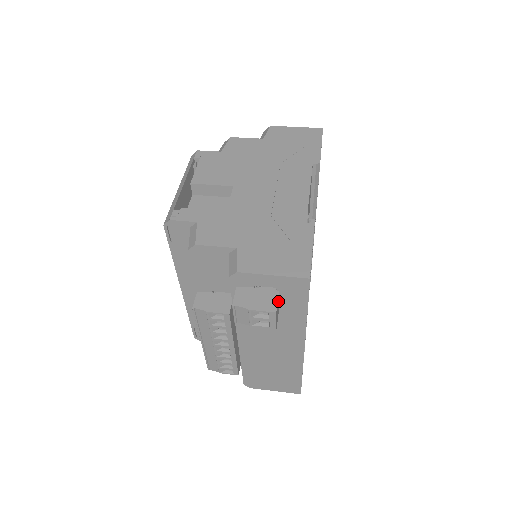
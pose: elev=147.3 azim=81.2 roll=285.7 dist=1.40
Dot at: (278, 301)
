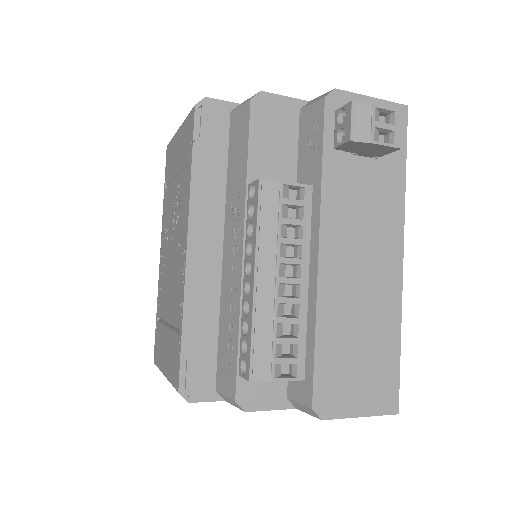
Dot at: occluded
